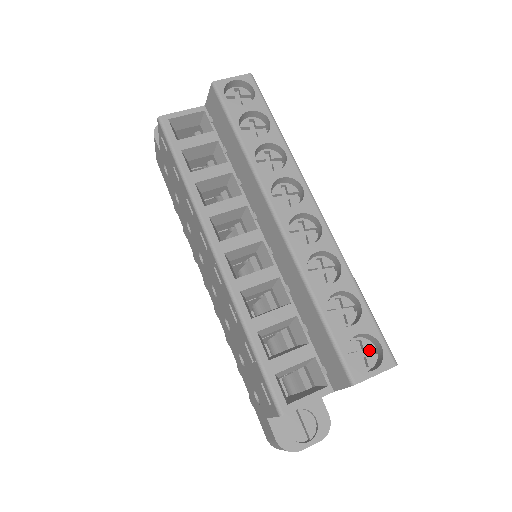
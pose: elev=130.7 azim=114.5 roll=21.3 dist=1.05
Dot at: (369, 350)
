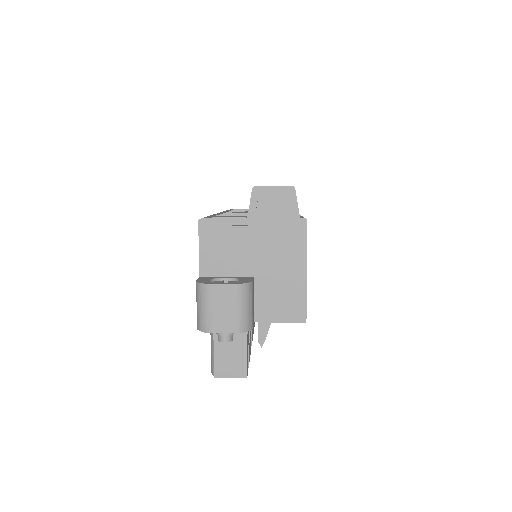
Dot at: occluded
